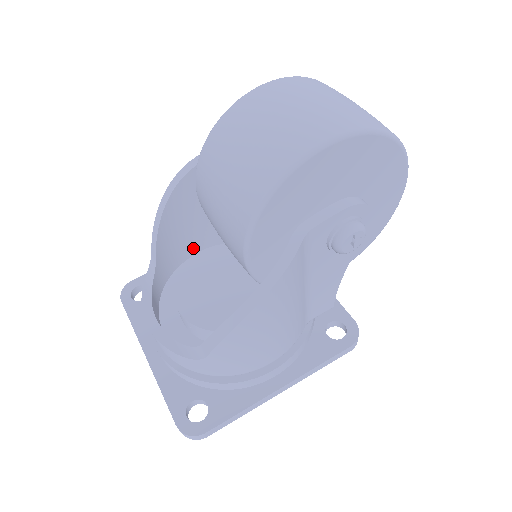
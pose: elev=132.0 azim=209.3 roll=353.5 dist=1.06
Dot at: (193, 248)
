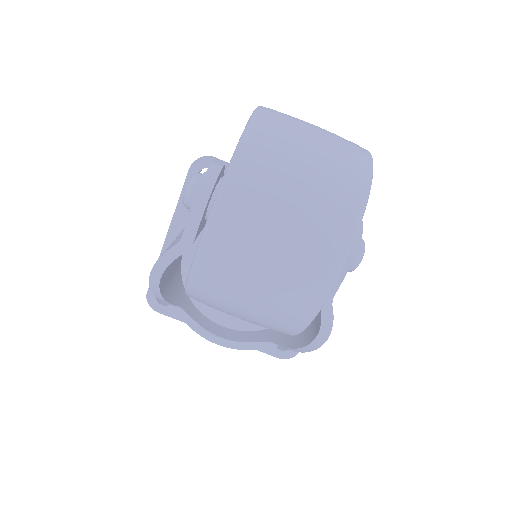
Dot at: occluded
